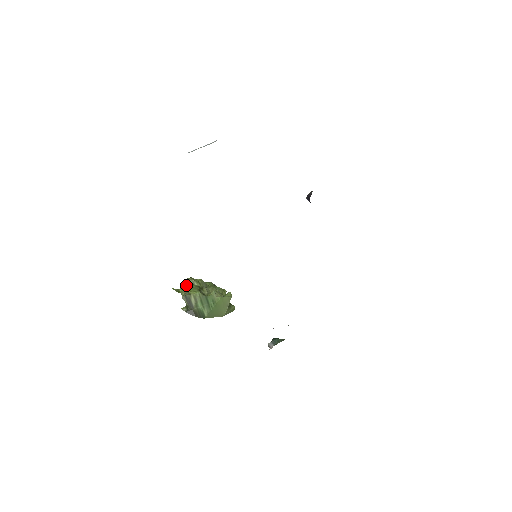
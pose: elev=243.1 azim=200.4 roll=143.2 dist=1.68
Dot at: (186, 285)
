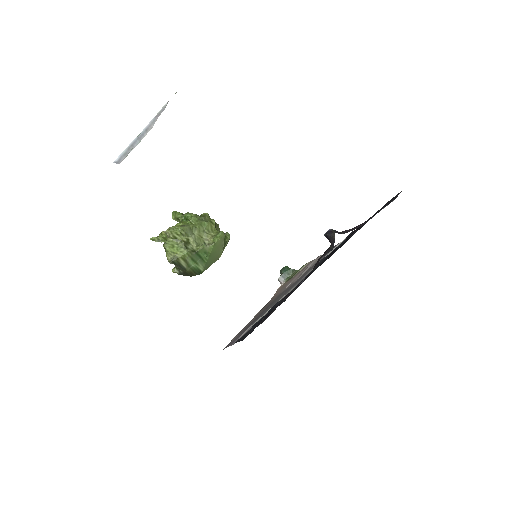
Dot at: (168, 246)
